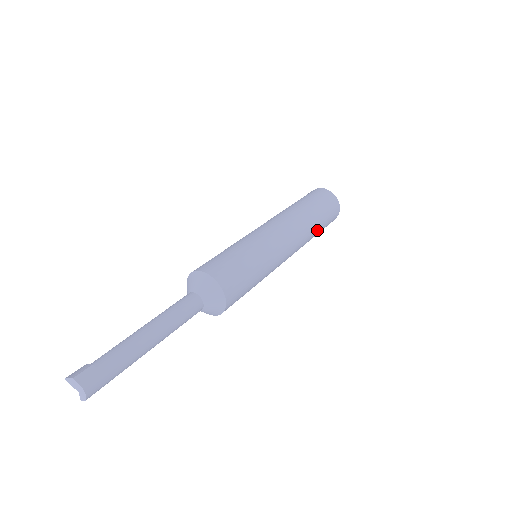
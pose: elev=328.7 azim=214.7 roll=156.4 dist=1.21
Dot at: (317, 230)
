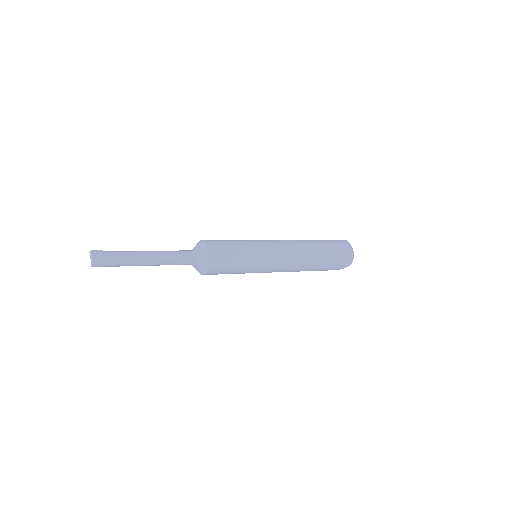
Dot at: (320, 263)
